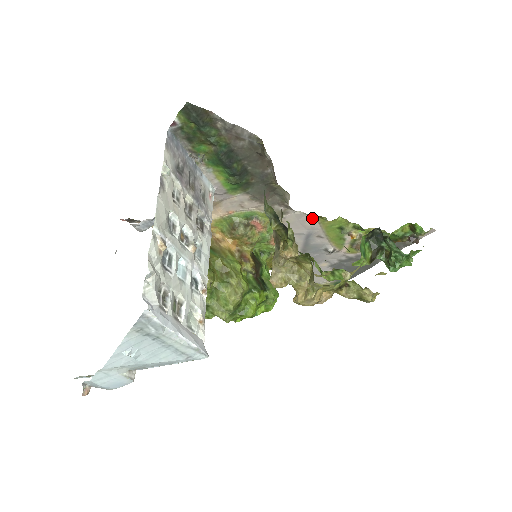
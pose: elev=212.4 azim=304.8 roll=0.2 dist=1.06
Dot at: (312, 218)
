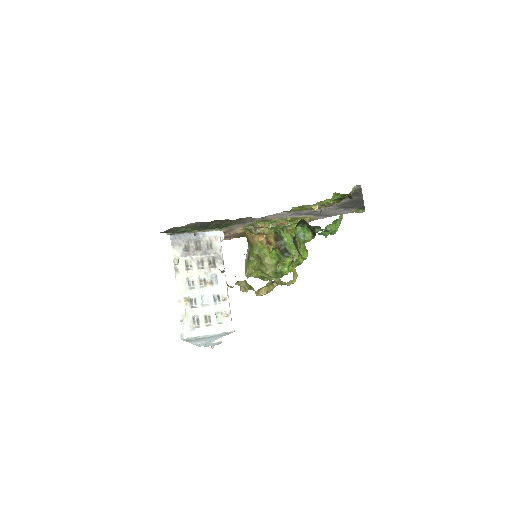
Dot at: (281, 212)
